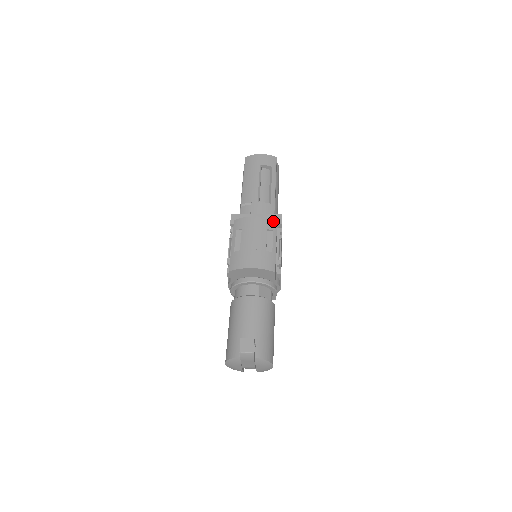
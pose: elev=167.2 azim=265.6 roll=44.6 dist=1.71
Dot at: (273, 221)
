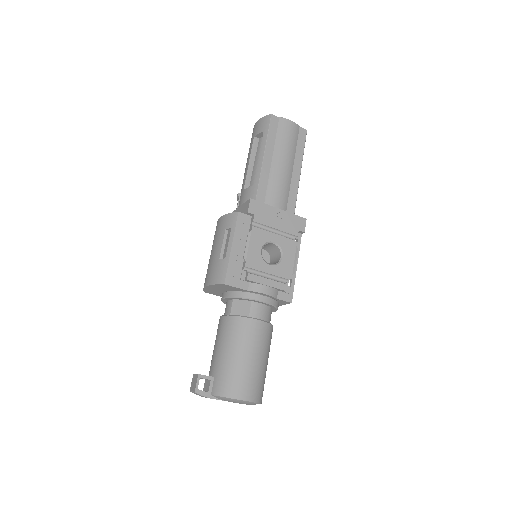
Dot at: (233, 215)
